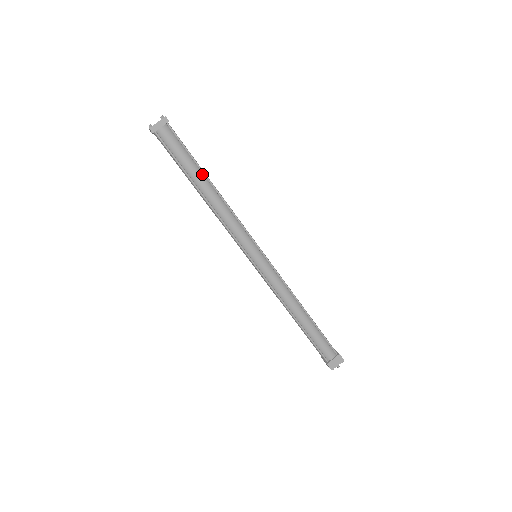
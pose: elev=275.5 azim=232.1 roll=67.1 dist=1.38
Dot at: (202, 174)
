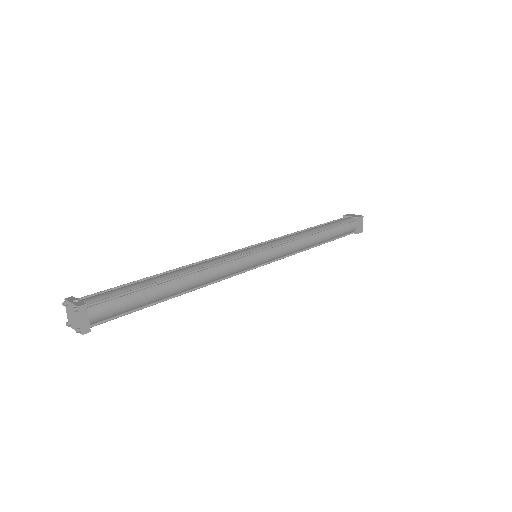
Dot at: (162, 284)
